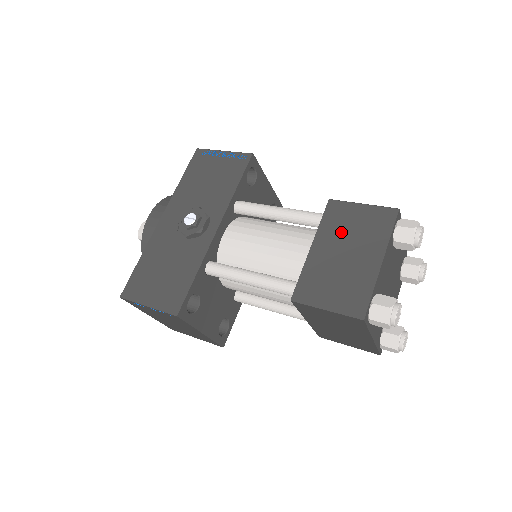
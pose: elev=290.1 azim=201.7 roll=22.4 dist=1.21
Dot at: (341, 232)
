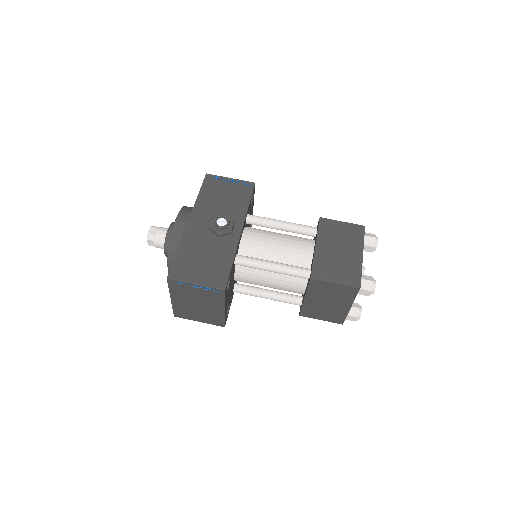
Dot at: (333, 237)
